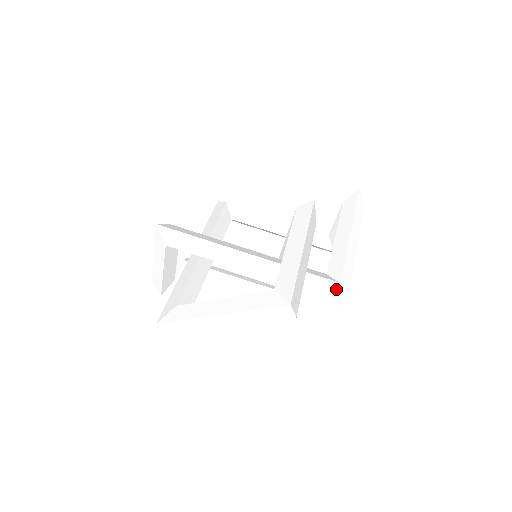
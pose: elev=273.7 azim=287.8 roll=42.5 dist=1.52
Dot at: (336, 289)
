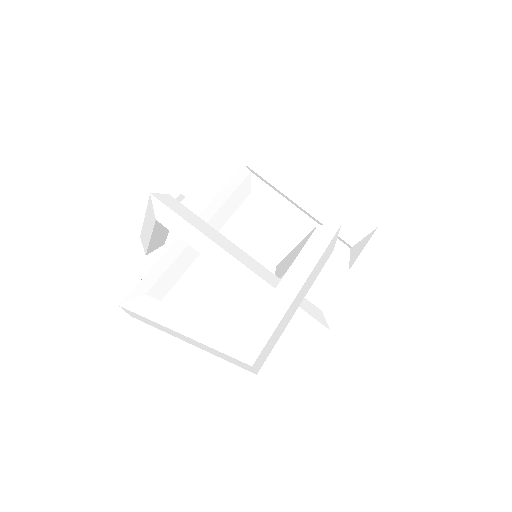
Dot at: (323, 334)
